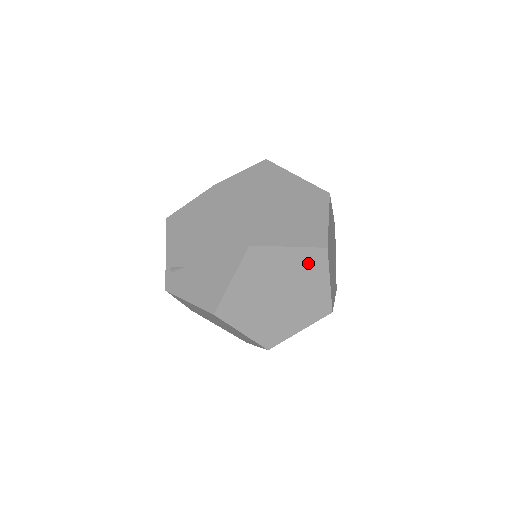
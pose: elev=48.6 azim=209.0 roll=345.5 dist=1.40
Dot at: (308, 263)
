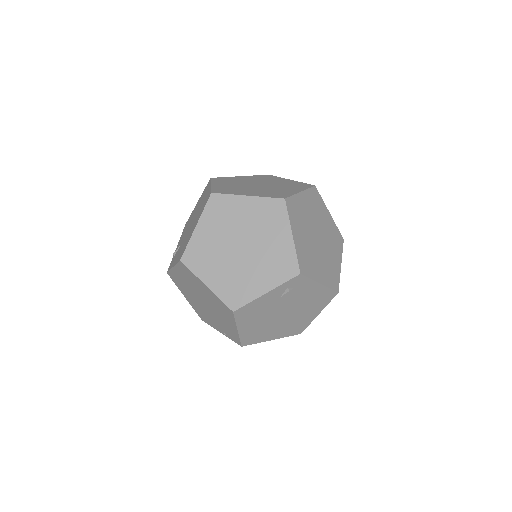
Dot at: (267, 214)
